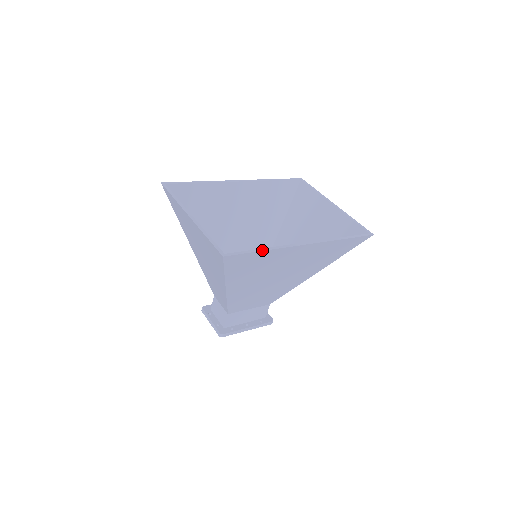
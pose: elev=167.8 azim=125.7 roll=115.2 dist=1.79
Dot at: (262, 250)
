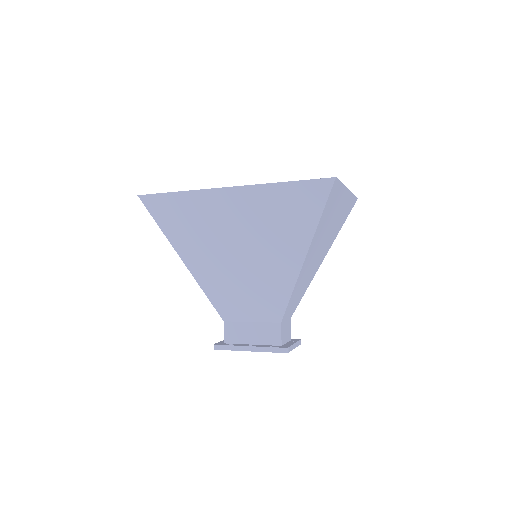
Dot at: (175, 192)
